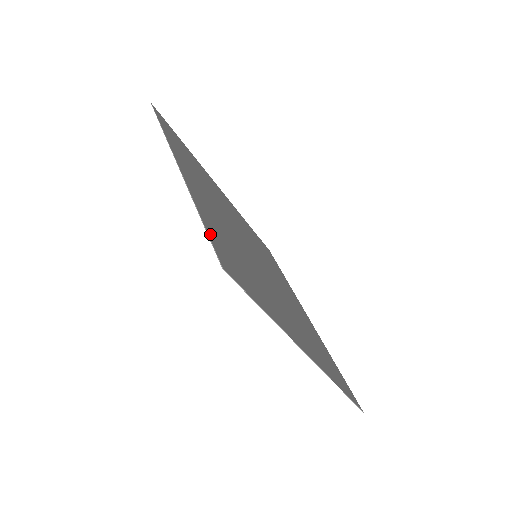
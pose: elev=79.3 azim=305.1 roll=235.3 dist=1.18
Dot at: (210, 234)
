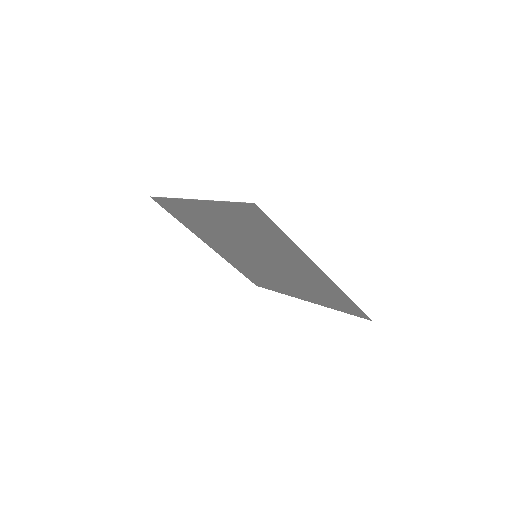
Dot at: (236, 204)
